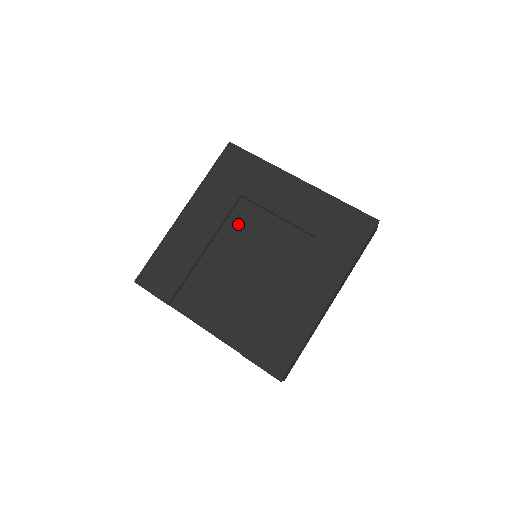
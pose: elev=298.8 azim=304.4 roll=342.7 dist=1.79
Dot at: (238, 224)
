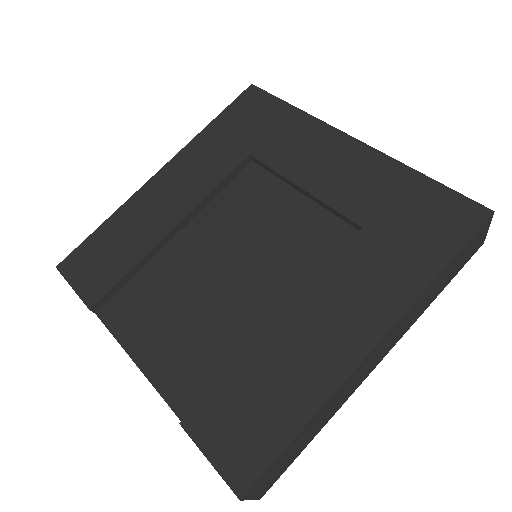
Dot at: (236, 199)
